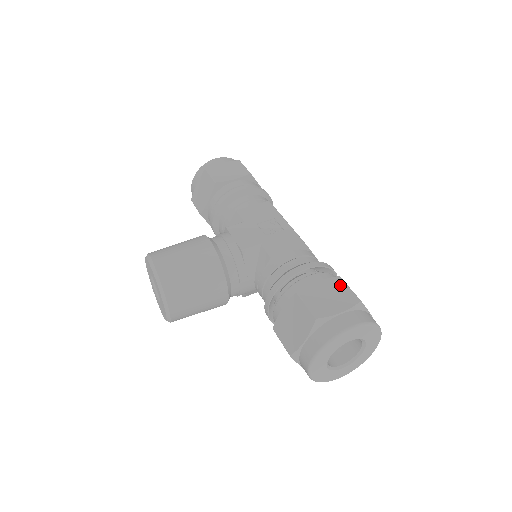
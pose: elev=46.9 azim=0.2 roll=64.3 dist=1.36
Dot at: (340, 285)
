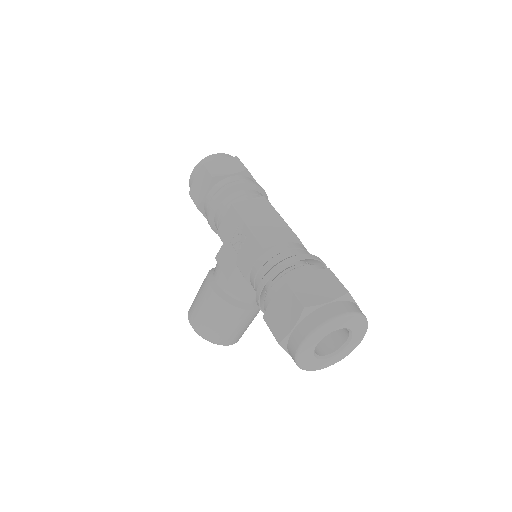
Dot at: (288, 294)
